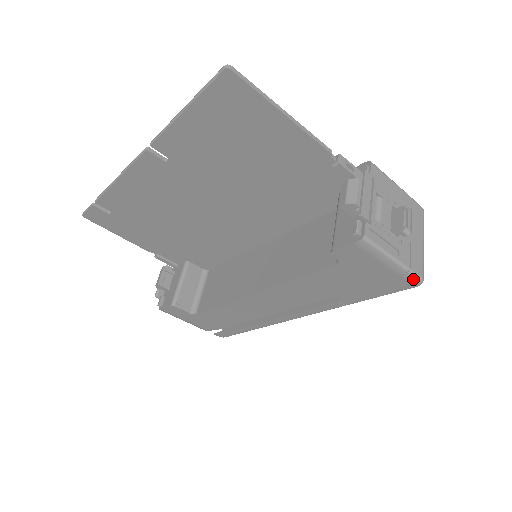
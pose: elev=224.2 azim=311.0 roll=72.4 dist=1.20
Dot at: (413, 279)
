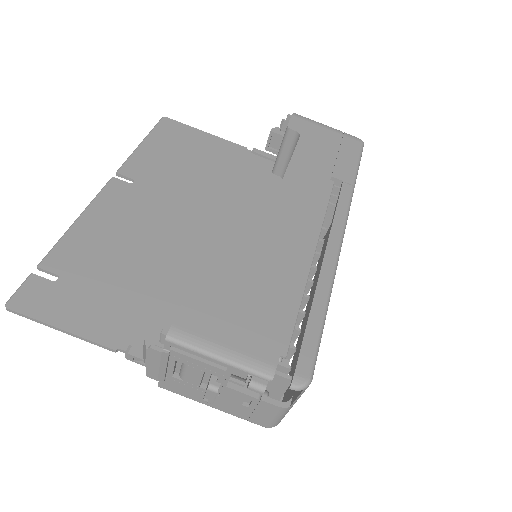
Dot at: (353, 137)
